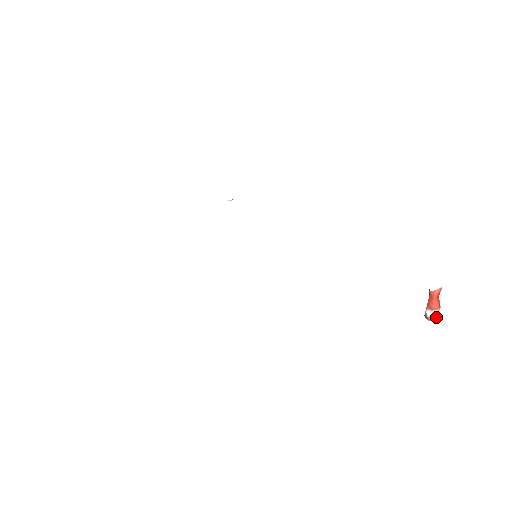
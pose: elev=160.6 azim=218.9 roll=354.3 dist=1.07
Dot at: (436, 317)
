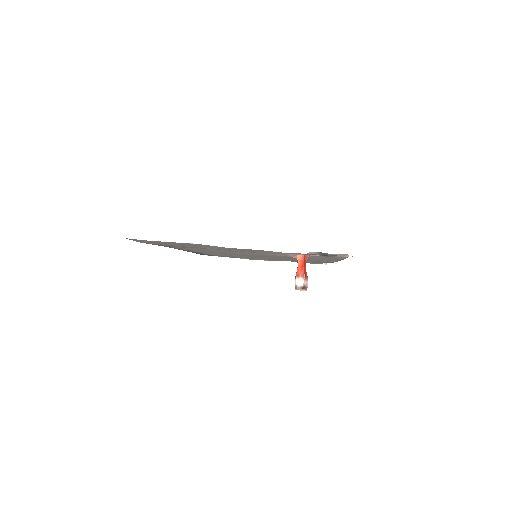
Dot at: (300, 286)
